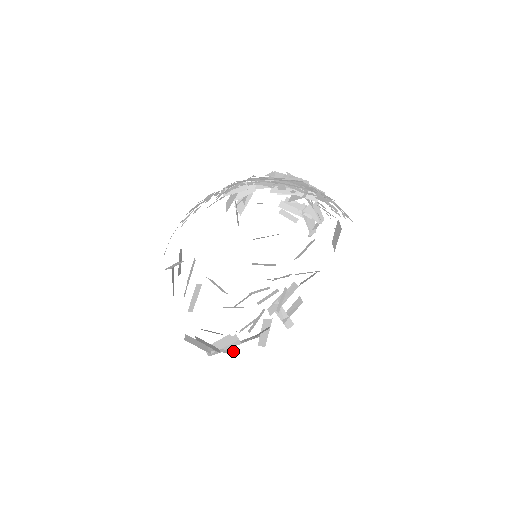
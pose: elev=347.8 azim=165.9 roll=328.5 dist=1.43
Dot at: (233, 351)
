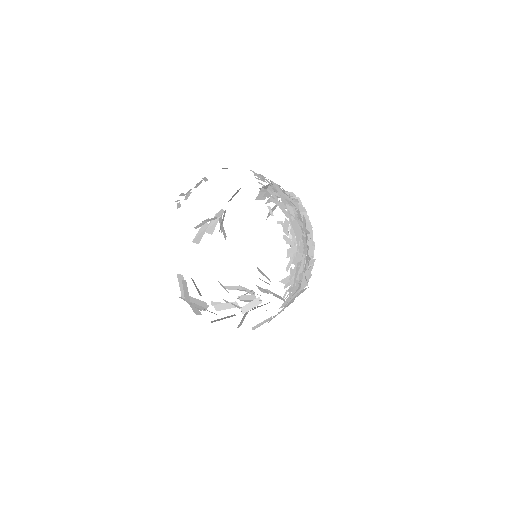
Dot at: (196, 311)
